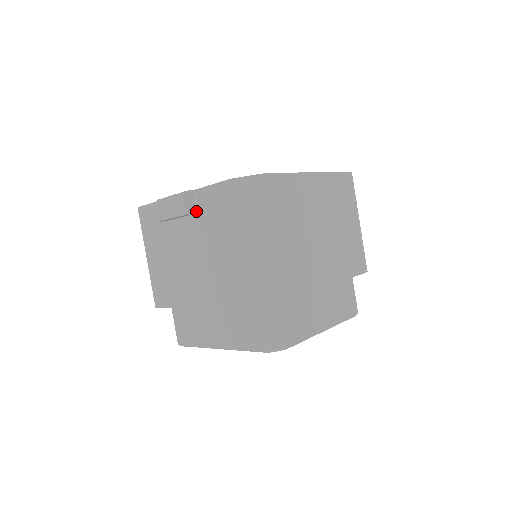
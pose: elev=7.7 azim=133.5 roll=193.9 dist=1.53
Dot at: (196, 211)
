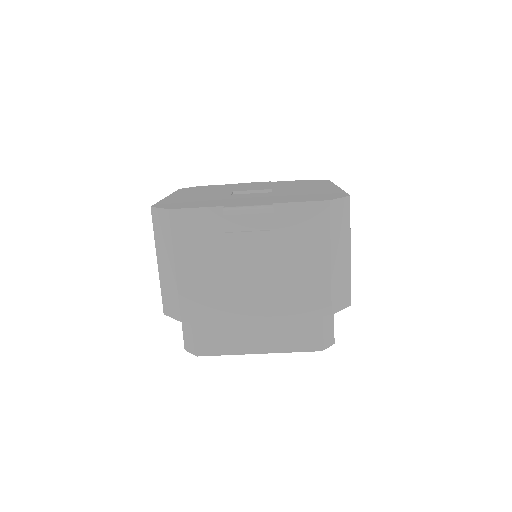
Dot at: (274, 225)
